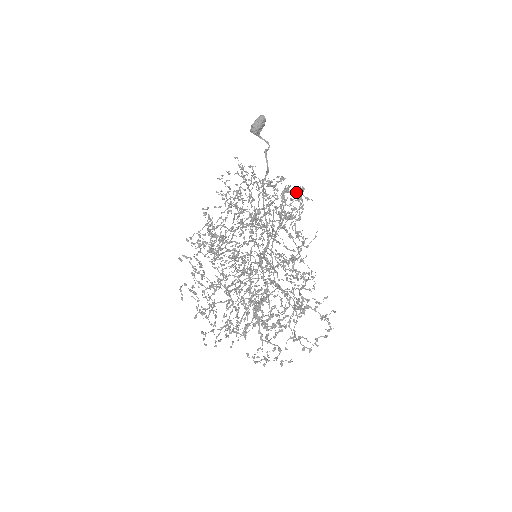
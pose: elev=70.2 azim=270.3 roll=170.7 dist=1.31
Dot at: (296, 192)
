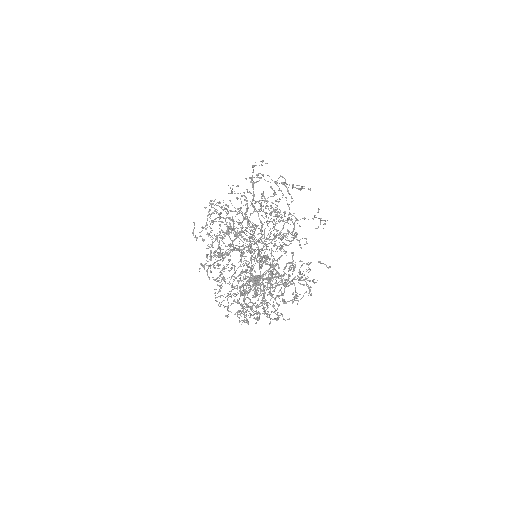
Dot at: occluded
